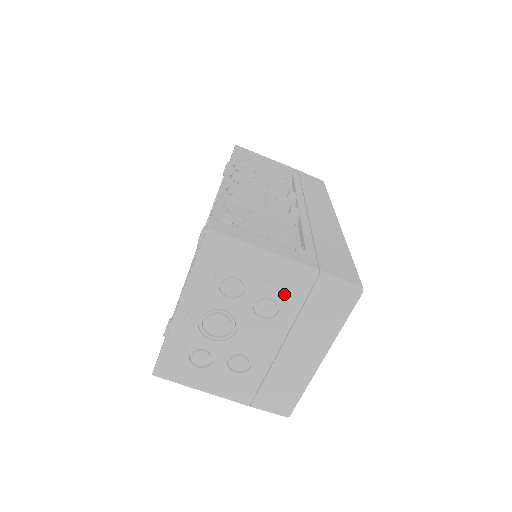
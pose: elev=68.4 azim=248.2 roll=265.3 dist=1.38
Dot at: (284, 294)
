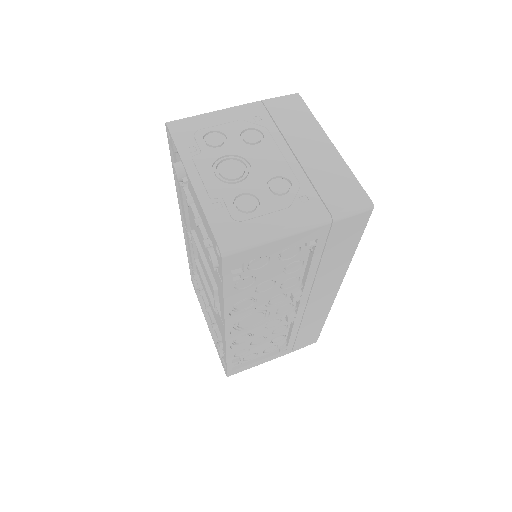
Dot at: (253, 121)
